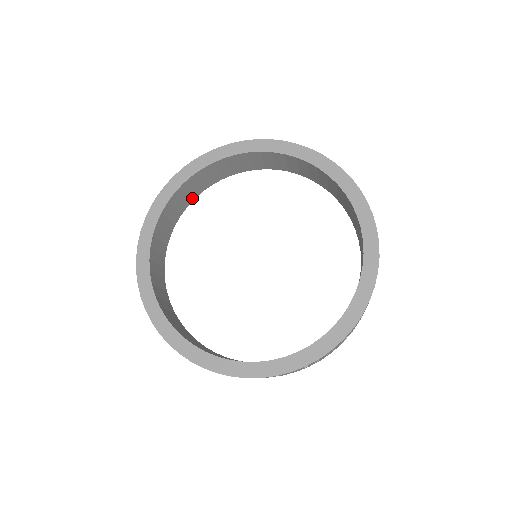
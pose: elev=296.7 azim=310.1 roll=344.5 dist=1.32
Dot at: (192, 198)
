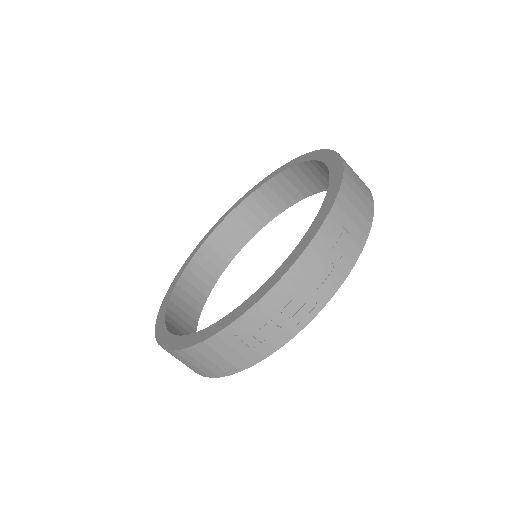
Dot at: (246, 239)
